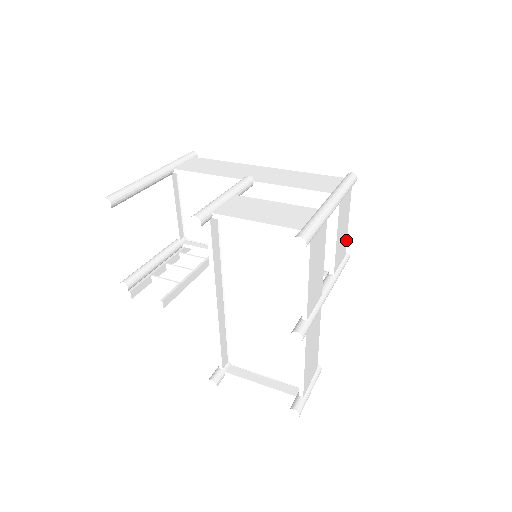
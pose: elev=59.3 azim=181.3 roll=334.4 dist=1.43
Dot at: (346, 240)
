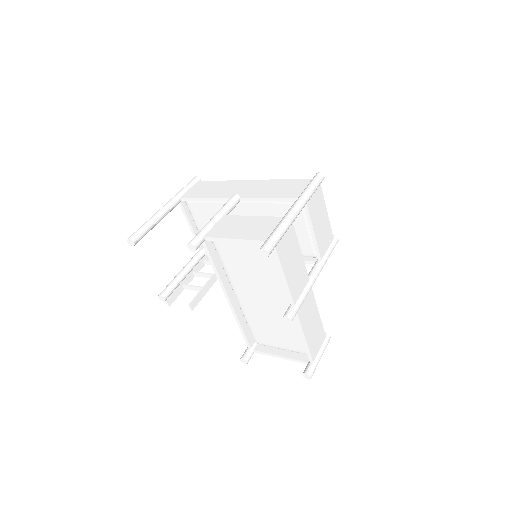
Dot at: (330, 227)
